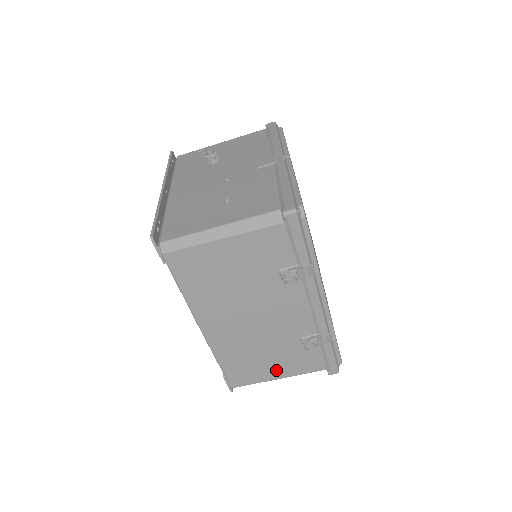
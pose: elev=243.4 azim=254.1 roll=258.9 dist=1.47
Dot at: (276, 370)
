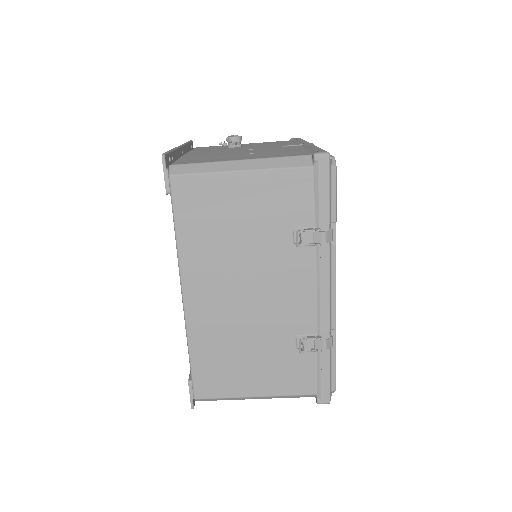
Dot at: (256, 381)
